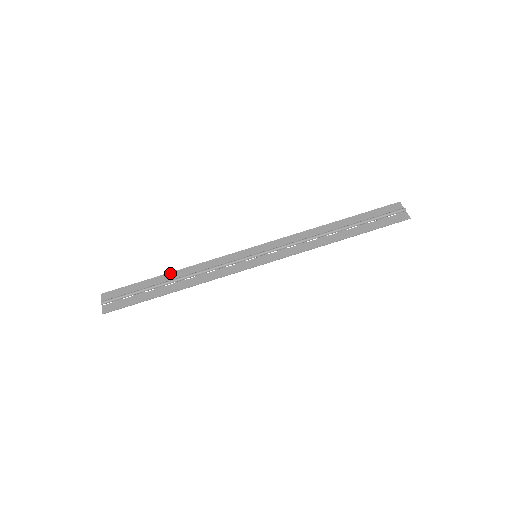
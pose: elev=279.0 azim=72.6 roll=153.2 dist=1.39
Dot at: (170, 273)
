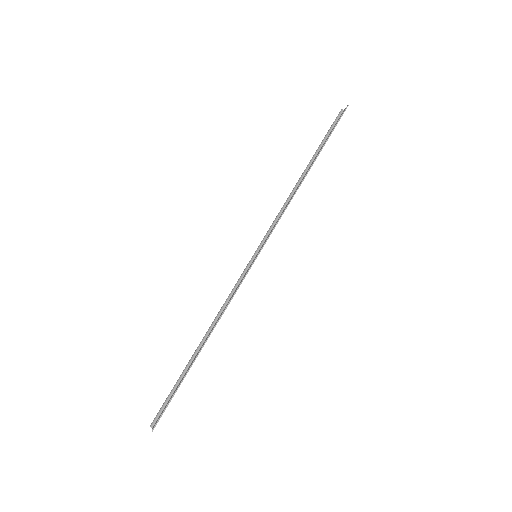
Dot at: occluded
